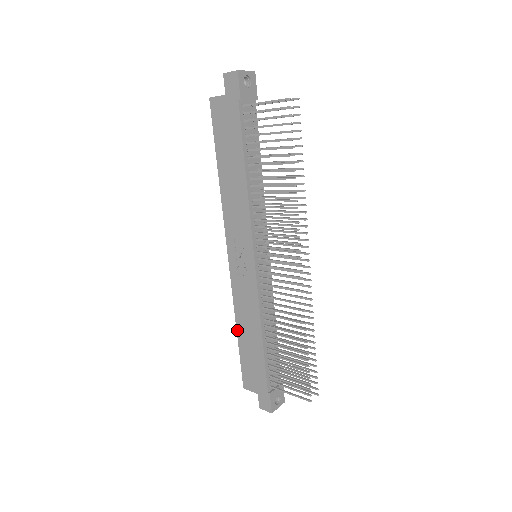
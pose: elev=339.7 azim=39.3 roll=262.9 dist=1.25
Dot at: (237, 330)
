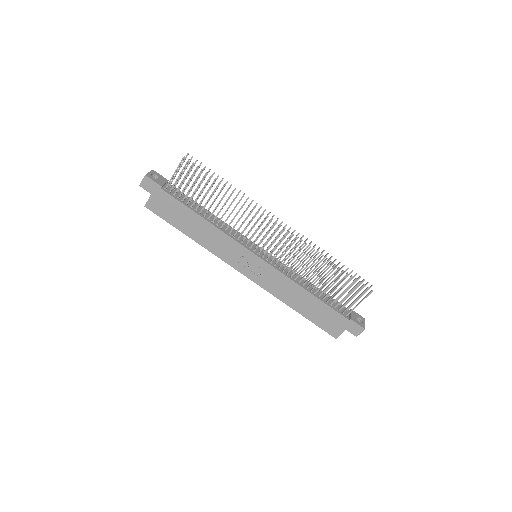
Dot at: (294, 309)
